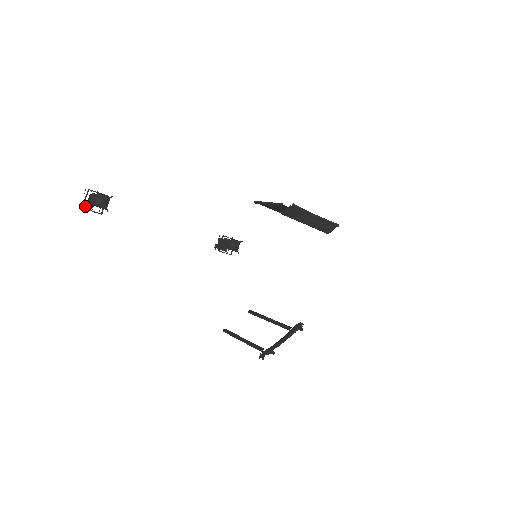
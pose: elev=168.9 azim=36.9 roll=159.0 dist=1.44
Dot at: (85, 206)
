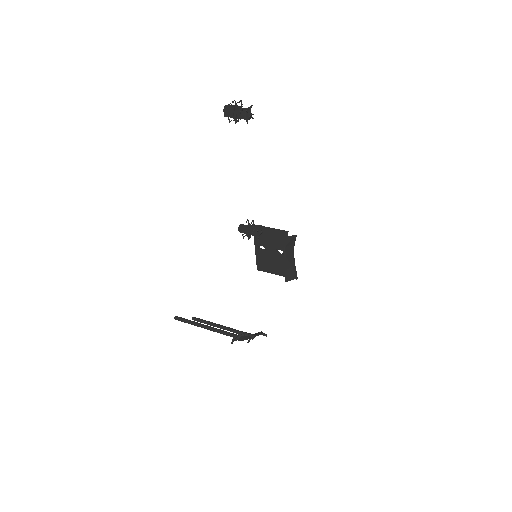
Dot at: (234, 107)
